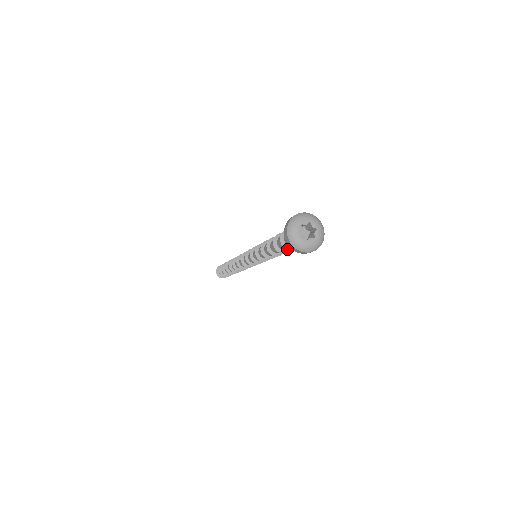
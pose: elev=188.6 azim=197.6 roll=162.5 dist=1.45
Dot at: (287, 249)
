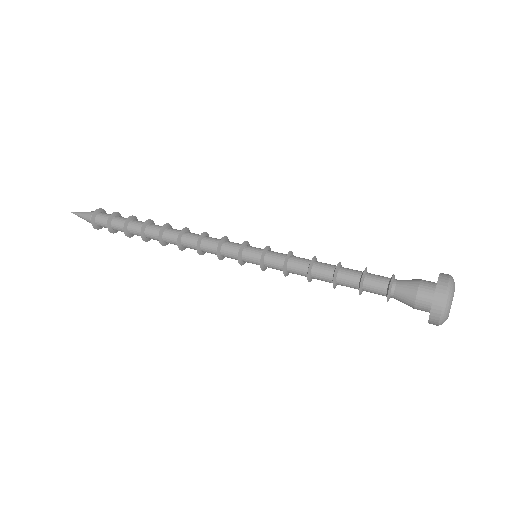
Dot at: (387, 300)
